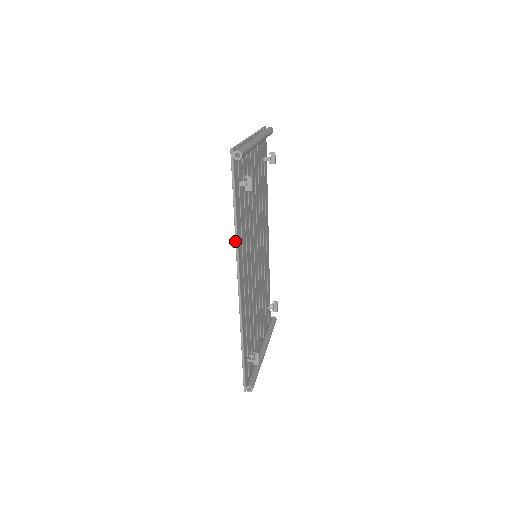
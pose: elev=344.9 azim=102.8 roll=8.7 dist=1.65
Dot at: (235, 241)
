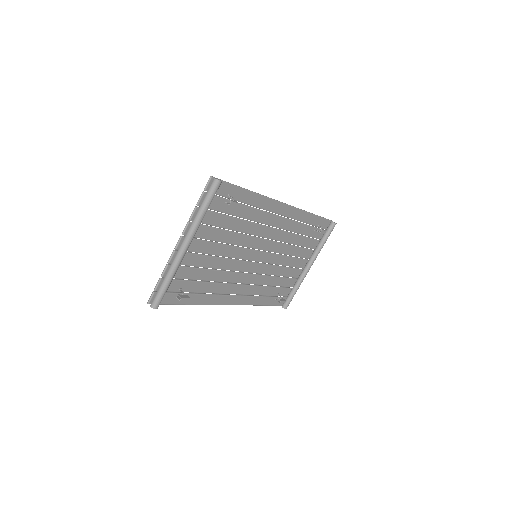
Dot at: (203, 304)
